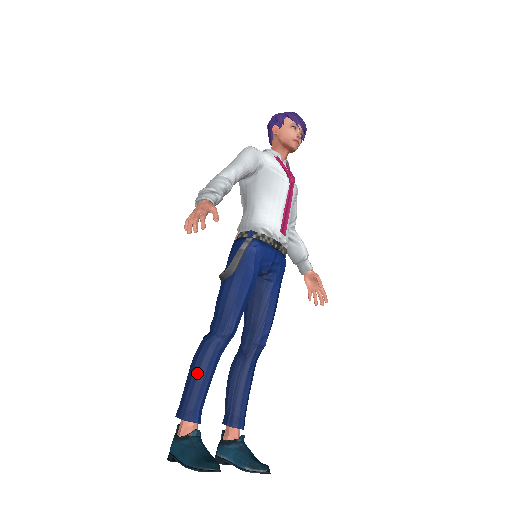
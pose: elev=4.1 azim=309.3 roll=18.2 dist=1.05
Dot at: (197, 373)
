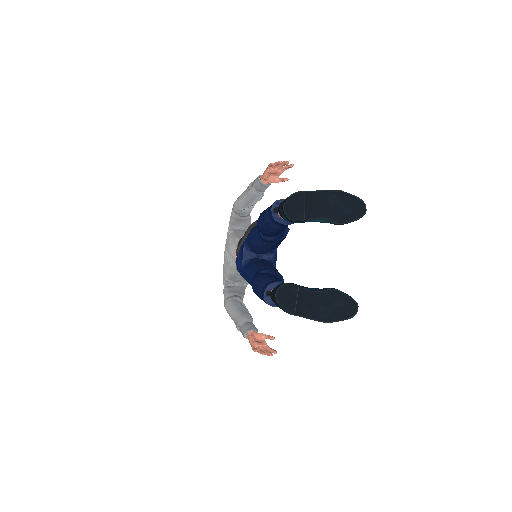
Dot at: occluded
